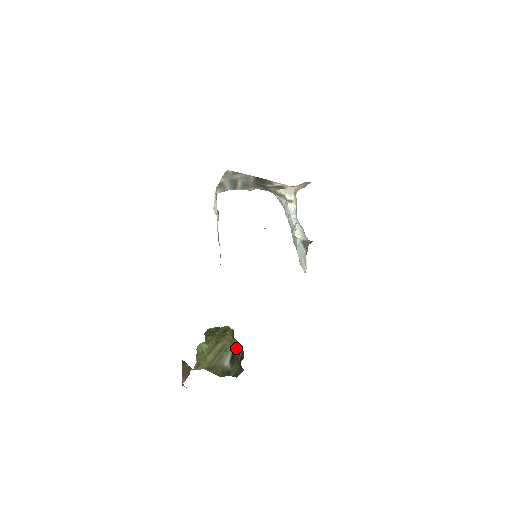
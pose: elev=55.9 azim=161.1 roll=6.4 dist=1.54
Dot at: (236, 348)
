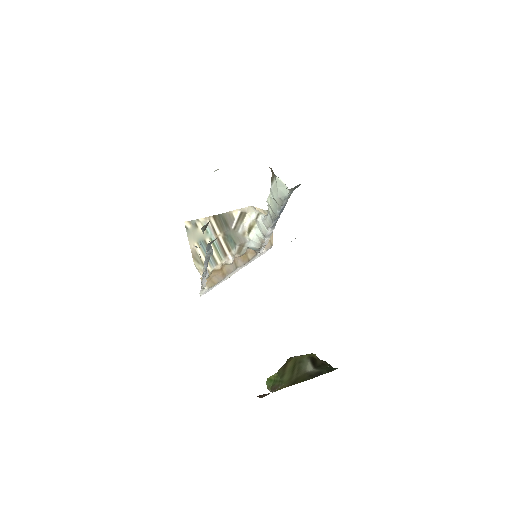
Dot at: (311, 356)
